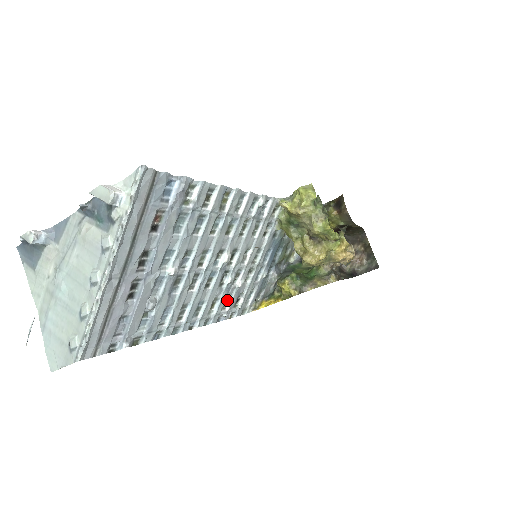
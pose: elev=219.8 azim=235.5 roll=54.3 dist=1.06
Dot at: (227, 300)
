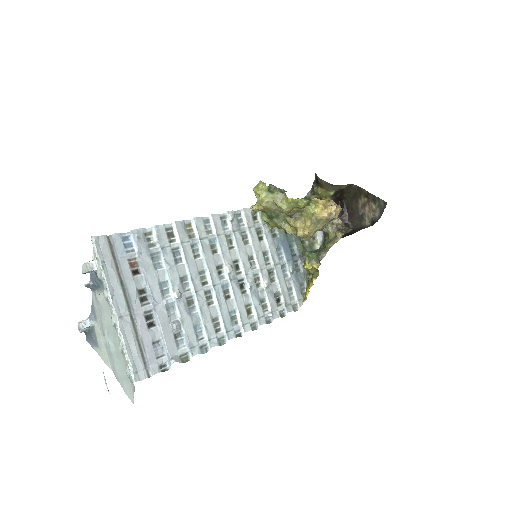
Dot at: (264, 303)
